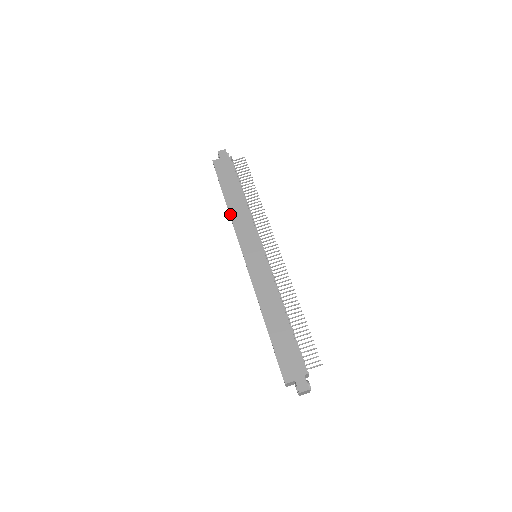
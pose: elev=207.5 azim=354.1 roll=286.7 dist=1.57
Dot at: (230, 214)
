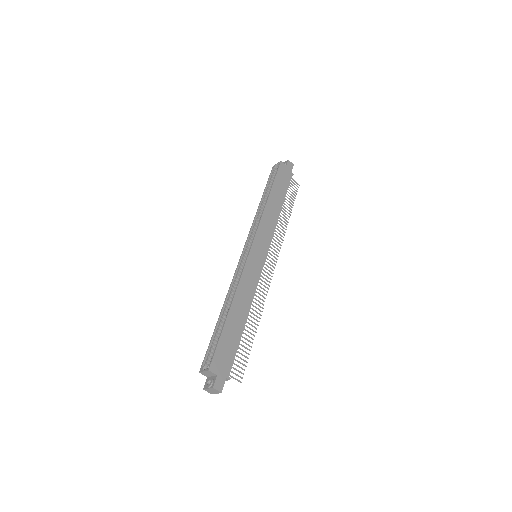
Dot at: (265, 208)
